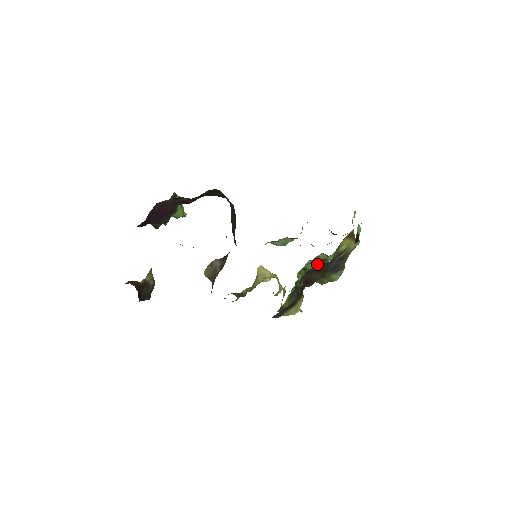
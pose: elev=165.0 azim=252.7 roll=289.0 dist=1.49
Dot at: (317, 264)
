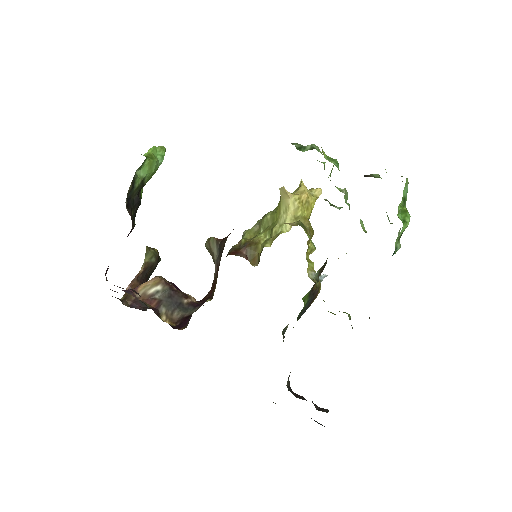
Dot at: occluded
